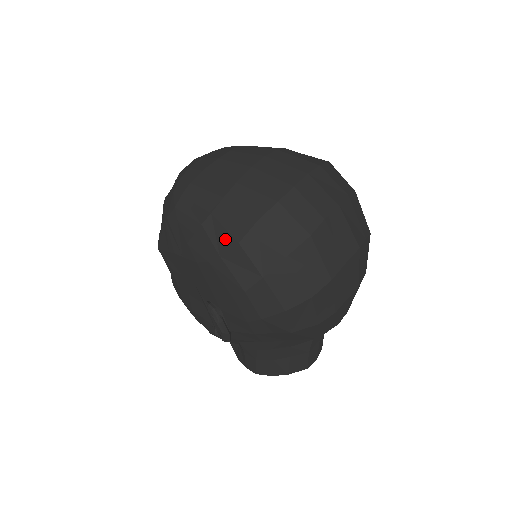
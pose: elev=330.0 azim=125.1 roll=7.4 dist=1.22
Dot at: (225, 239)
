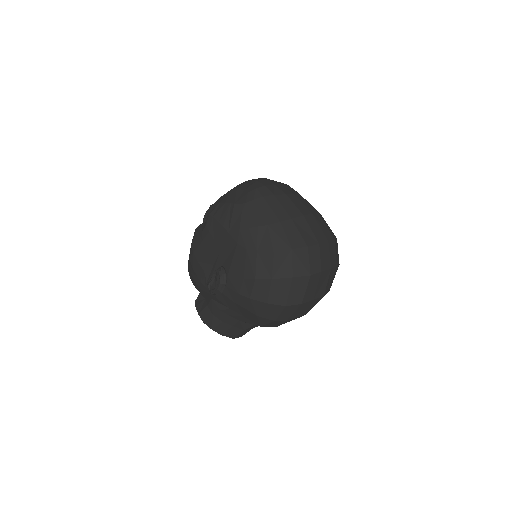
Dot at: (267, 245)
